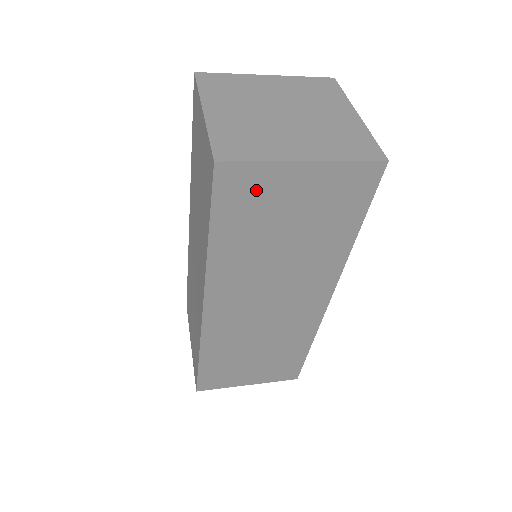
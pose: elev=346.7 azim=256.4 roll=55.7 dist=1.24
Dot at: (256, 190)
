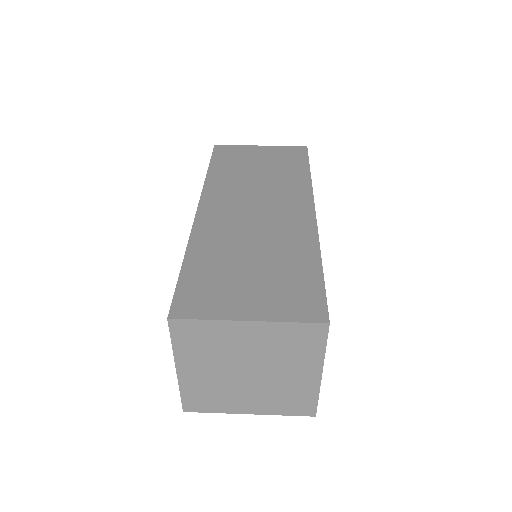
Dot at: occluded
